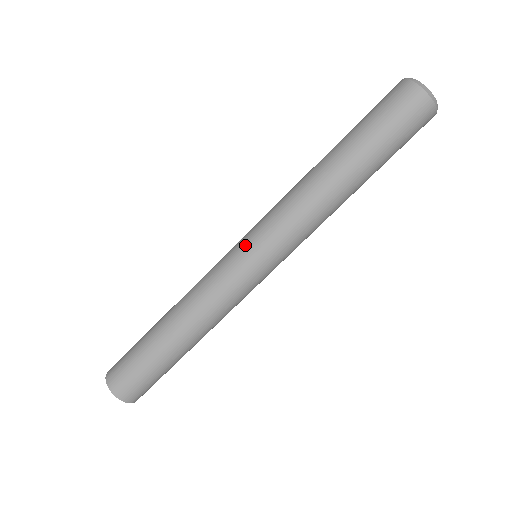
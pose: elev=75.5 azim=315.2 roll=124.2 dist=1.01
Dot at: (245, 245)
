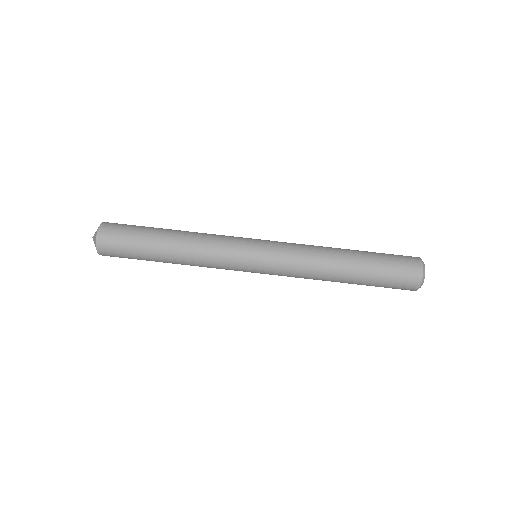
Dot at: (260, 239)
